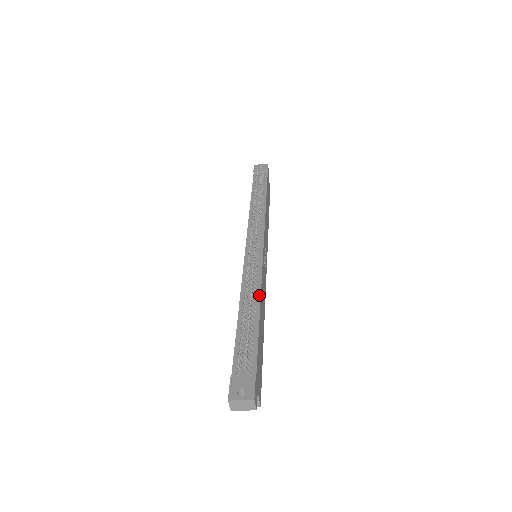
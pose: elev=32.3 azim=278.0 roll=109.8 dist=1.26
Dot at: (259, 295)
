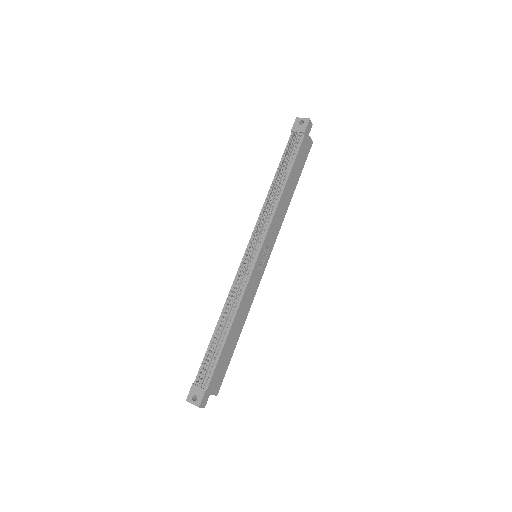
Dot at: (235, 313)
